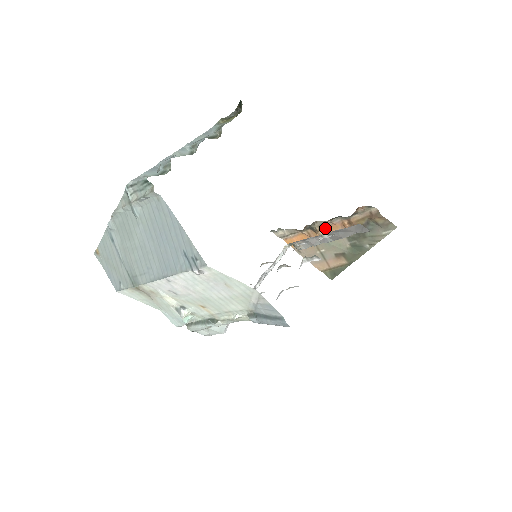
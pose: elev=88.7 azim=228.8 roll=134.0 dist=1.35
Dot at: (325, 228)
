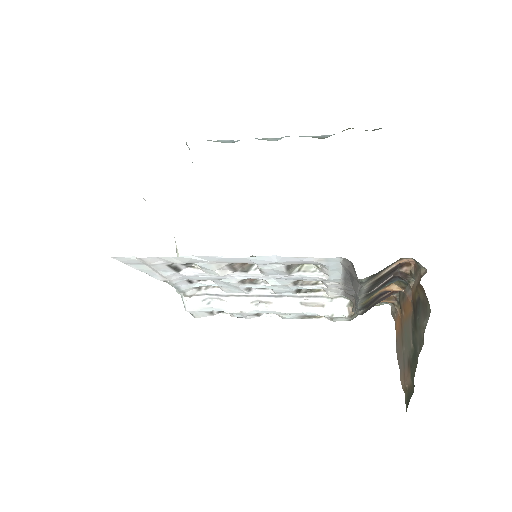
Dot at: (405, 304)
